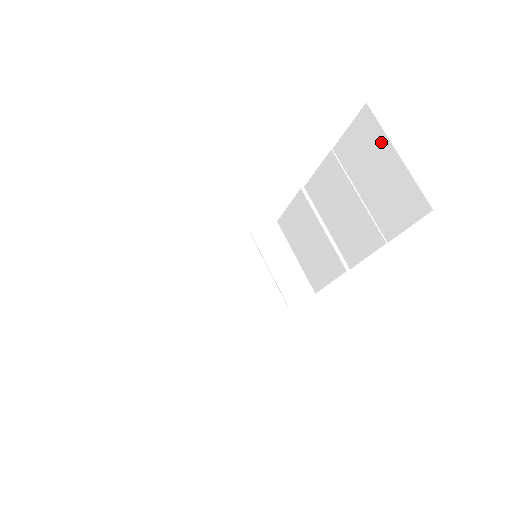
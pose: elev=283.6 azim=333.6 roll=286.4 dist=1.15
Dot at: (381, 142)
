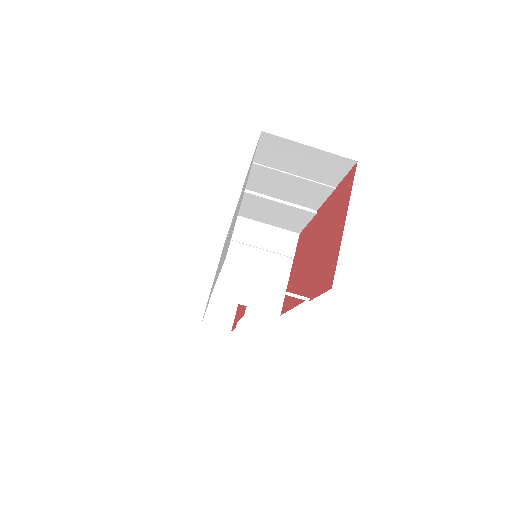
Dot at: (291, 145)
